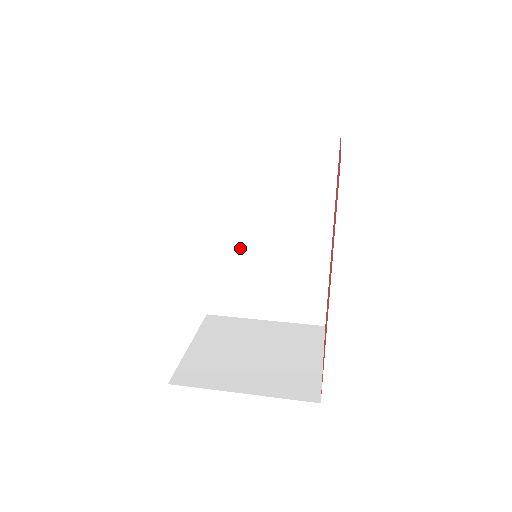
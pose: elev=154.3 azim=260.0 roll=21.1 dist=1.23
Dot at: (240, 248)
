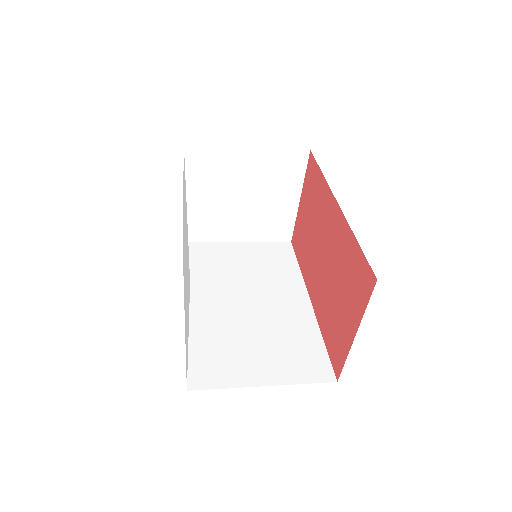
Dot at: (224, 316)
